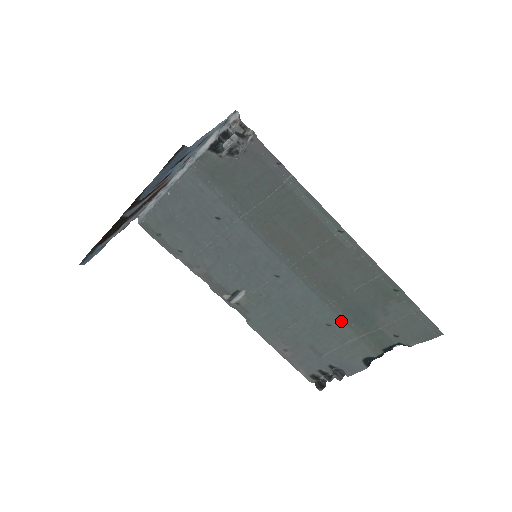
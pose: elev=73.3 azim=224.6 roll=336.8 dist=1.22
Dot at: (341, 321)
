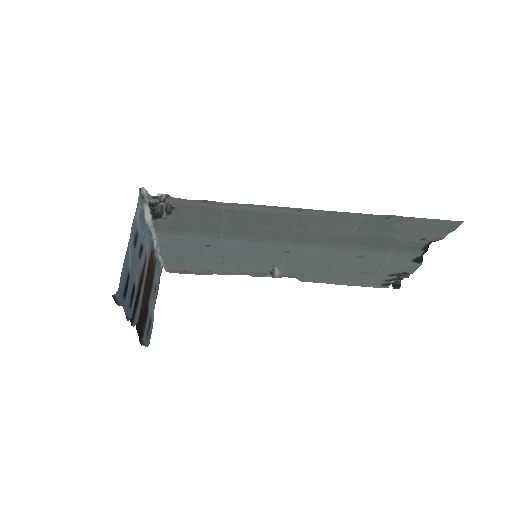
Dot at: (367, 251)
